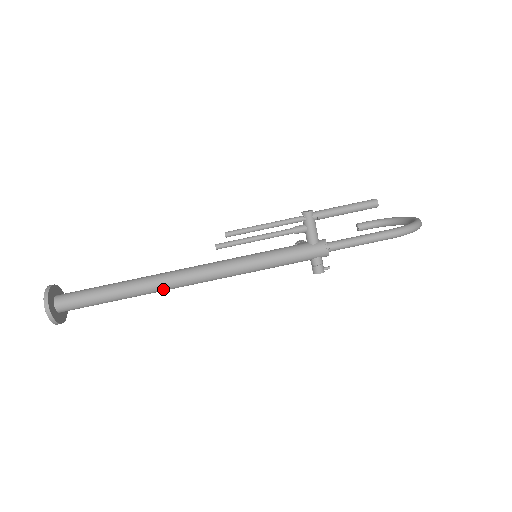
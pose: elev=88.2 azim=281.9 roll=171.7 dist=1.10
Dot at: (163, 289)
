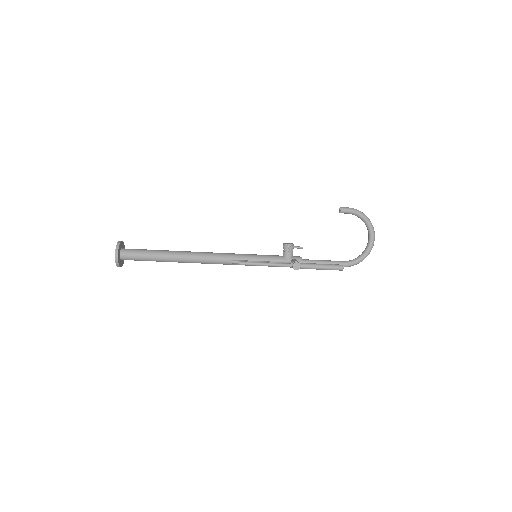
Dot at: occluded
